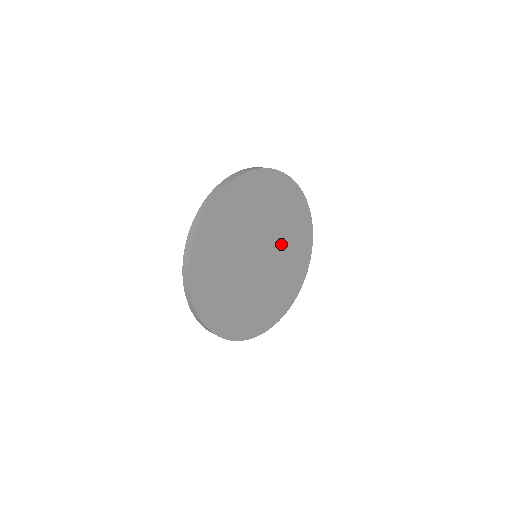
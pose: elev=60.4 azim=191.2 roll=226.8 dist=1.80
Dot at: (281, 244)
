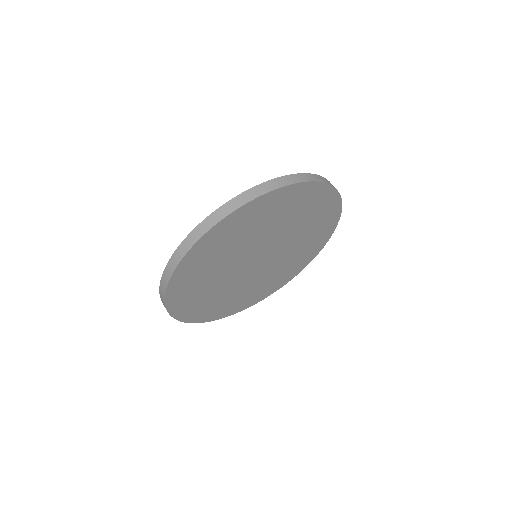
Dot at: (291, 238)
